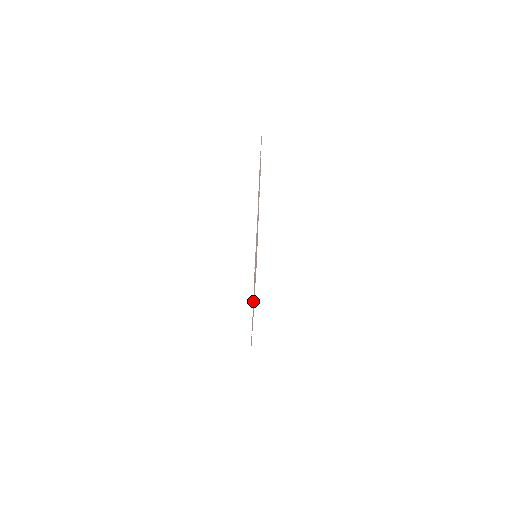
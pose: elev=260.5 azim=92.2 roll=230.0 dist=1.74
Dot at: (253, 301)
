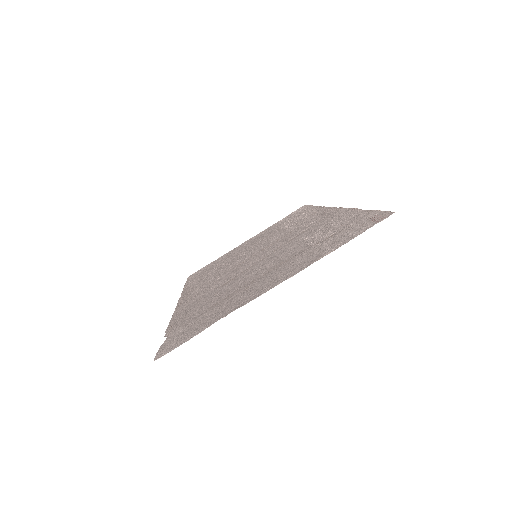
Dot at: (234, 253)
